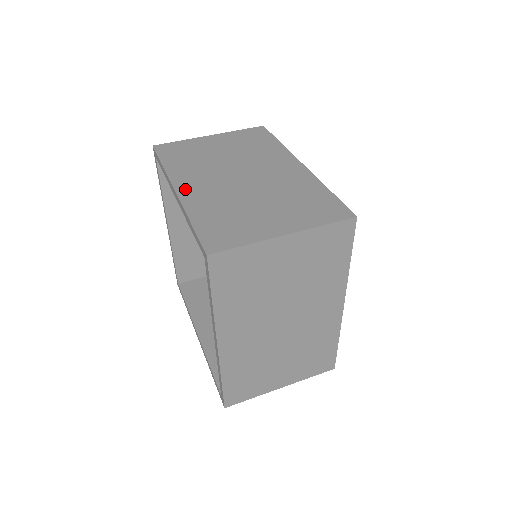
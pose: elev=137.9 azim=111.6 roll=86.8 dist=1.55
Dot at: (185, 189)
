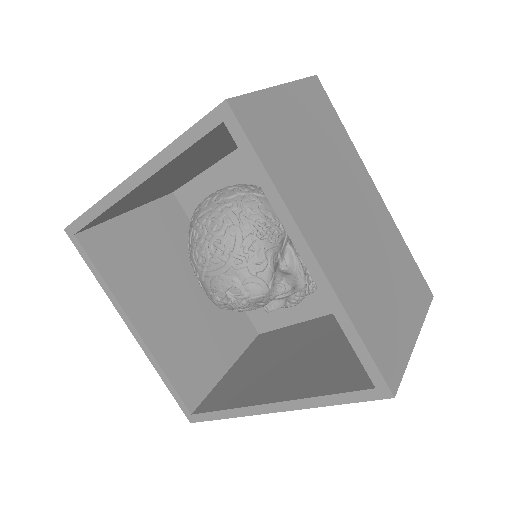
Dot at: (323, 253)
